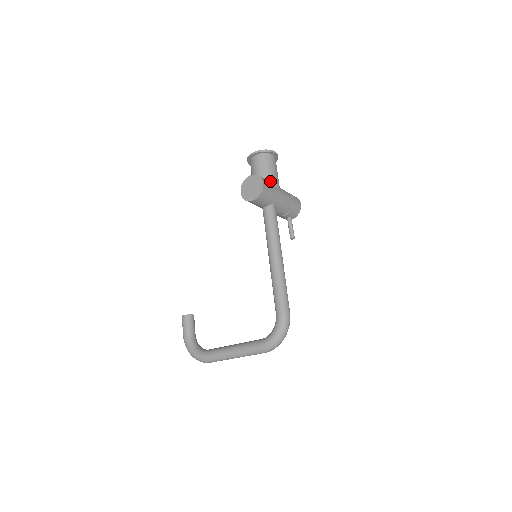
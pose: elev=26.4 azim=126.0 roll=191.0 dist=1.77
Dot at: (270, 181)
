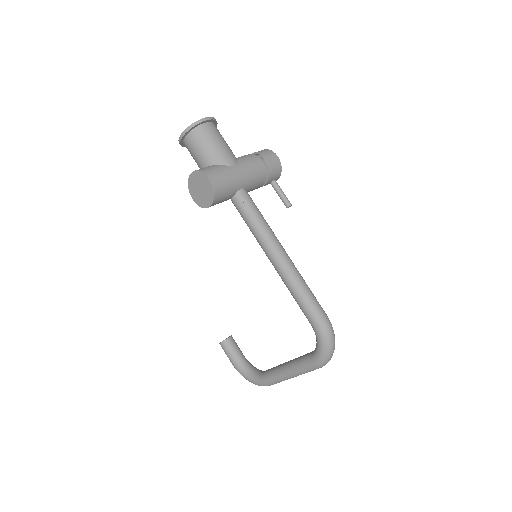
Dot at: (219, 163)
